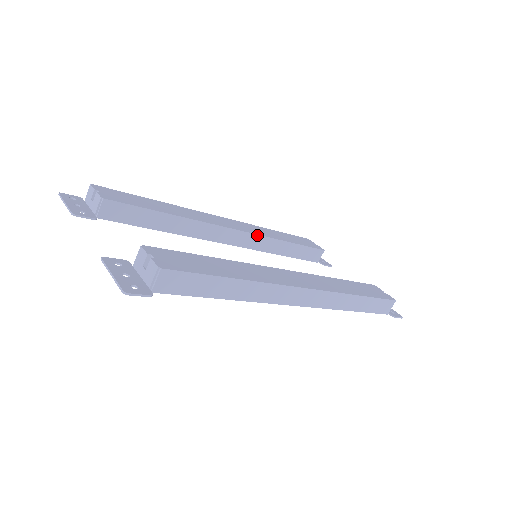
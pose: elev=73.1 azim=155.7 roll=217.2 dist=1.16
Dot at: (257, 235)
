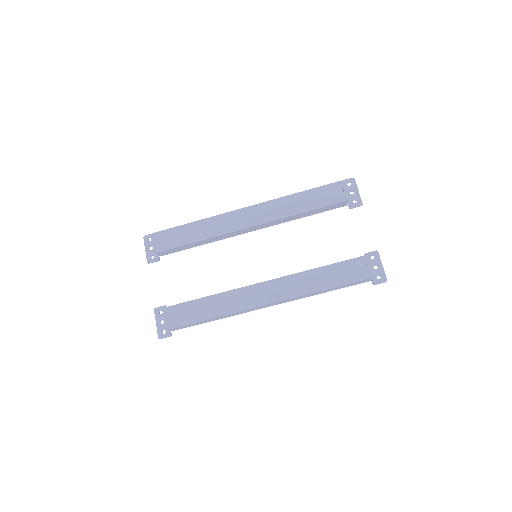
Dot at: (268, 222)
